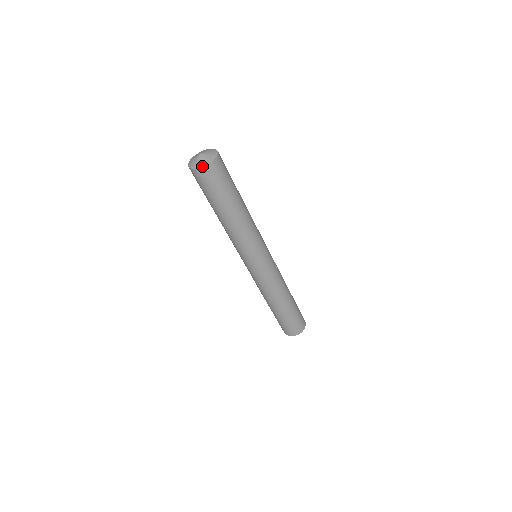
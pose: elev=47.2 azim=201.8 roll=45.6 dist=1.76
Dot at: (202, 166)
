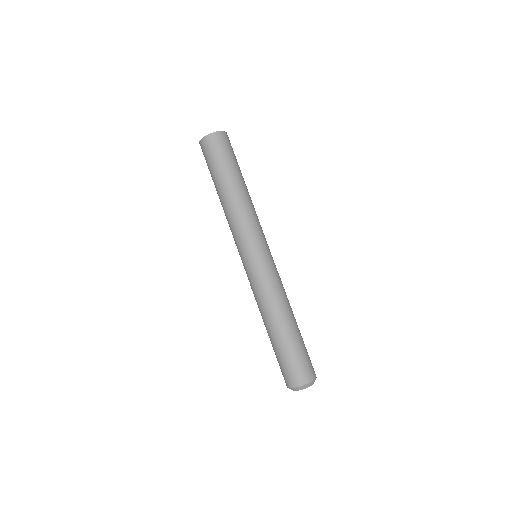
Dot at: (218, 131)
